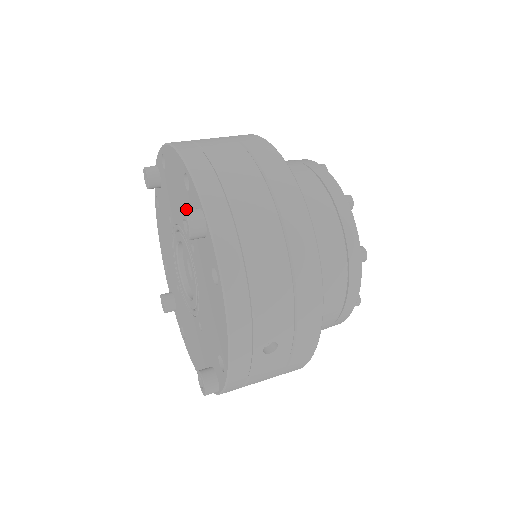
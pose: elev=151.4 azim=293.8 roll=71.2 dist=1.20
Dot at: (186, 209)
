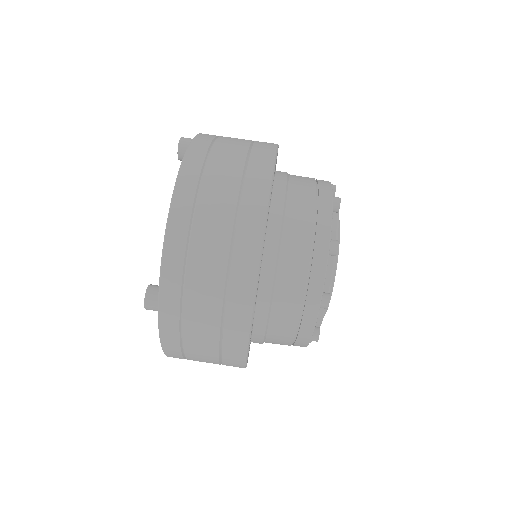
Dot at: occluded
